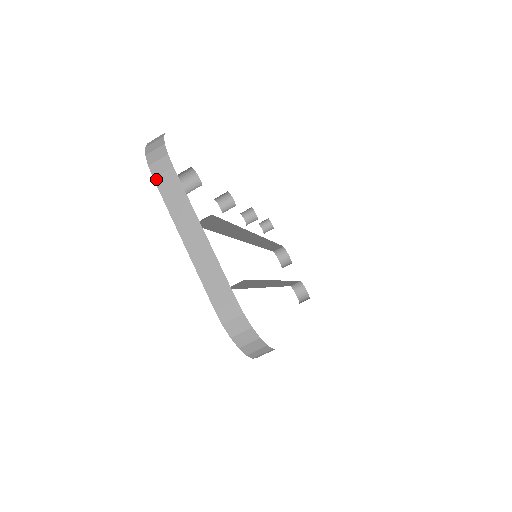
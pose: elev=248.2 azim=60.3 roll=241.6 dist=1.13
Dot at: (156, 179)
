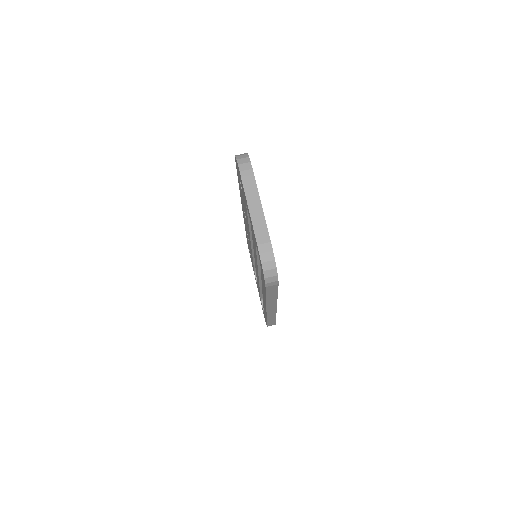
Dot at: (241, 172)
